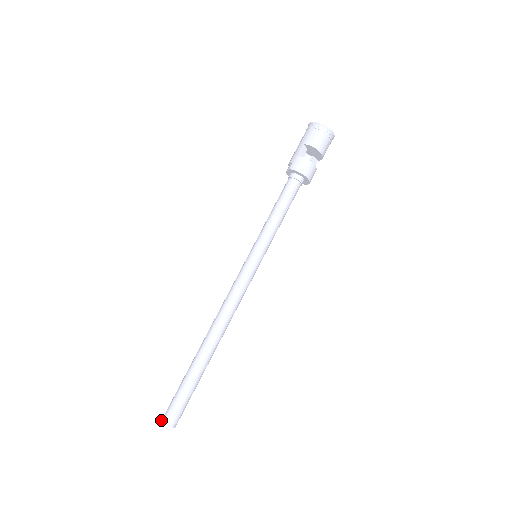
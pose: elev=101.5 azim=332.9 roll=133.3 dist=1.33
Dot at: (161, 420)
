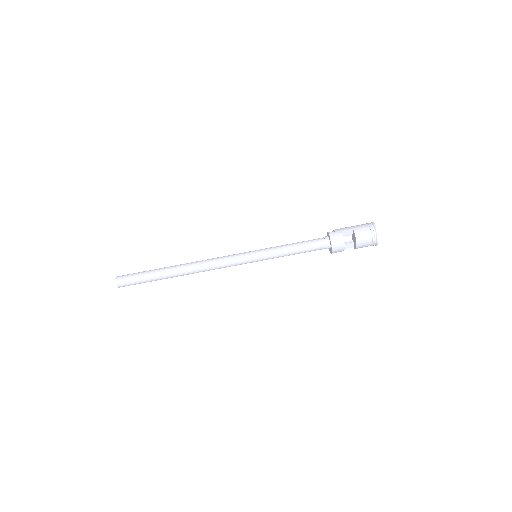
Dot at: occluded
